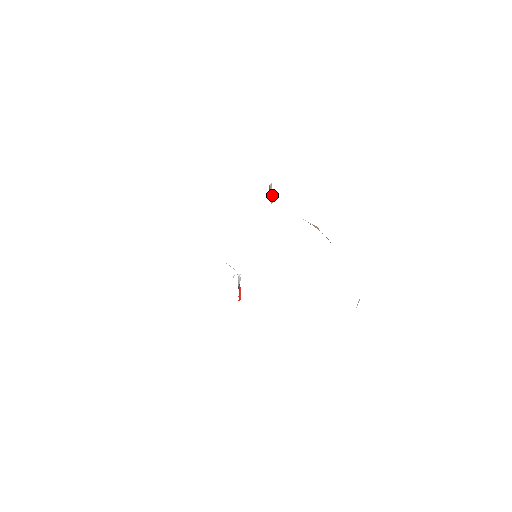
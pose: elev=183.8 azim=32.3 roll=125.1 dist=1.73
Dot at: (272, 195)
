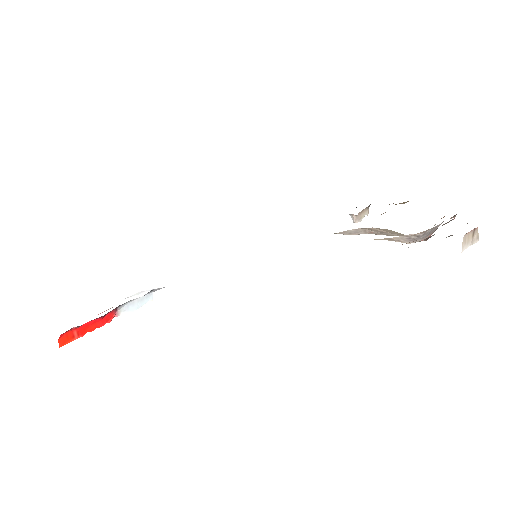
Dot at: (360, 217)
